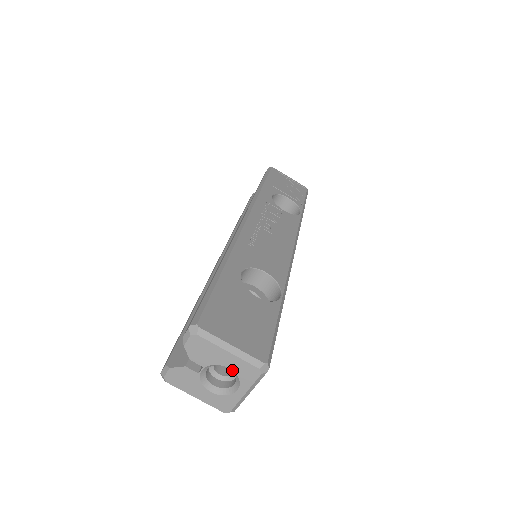
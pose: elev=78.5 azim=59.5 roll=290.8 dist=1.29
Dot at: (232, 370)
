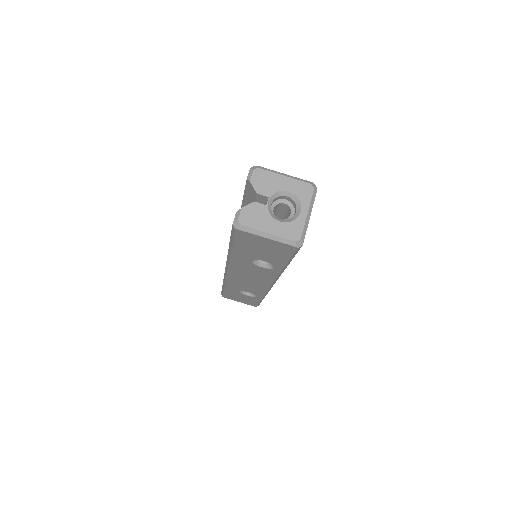
Dot at: (291, 192)
